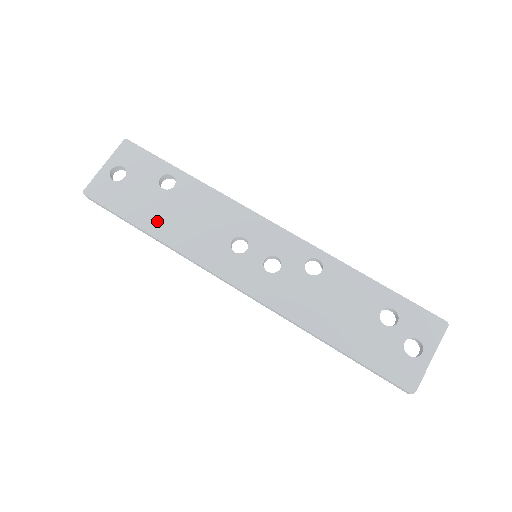
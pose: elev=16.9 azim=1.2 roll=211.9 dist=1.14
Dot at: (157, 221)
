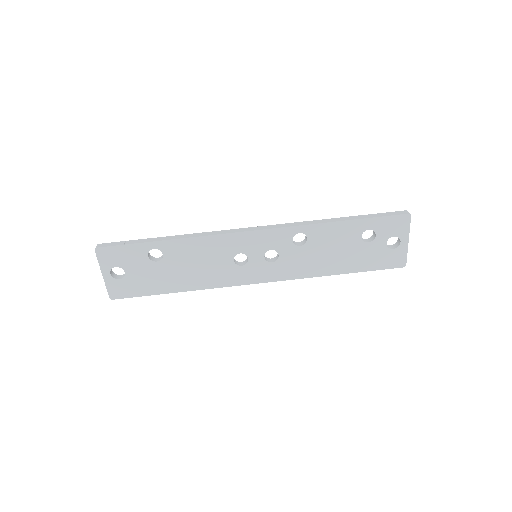
Dot at: (175, 282)
